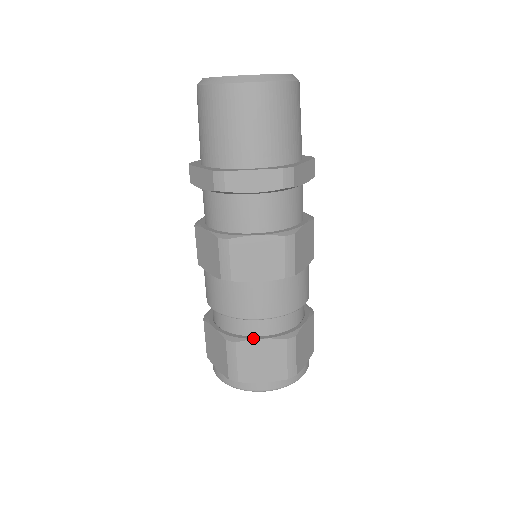
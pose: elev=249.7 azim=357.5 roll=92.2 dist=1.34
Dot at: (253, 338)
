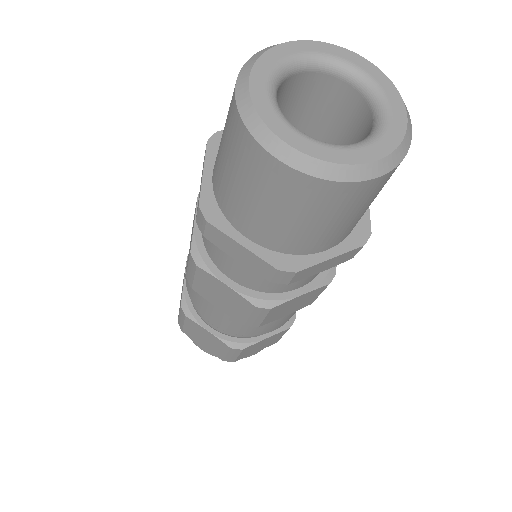
Dot at: (202, 325)
